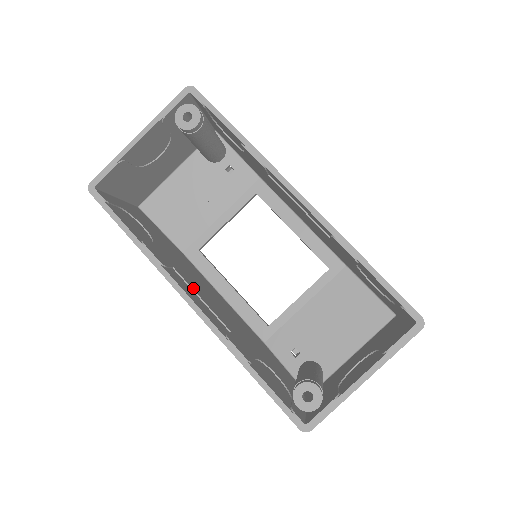
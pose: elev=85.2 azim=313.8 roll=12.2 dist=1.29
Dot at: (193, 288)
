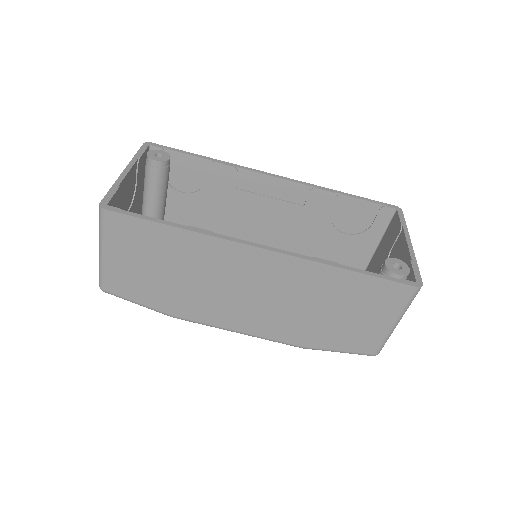
Dot at: occluded
